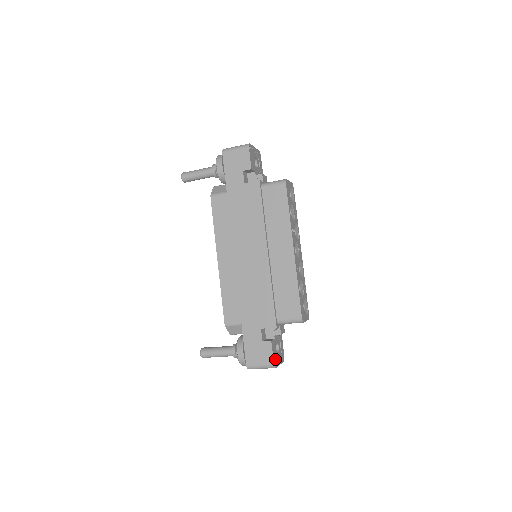
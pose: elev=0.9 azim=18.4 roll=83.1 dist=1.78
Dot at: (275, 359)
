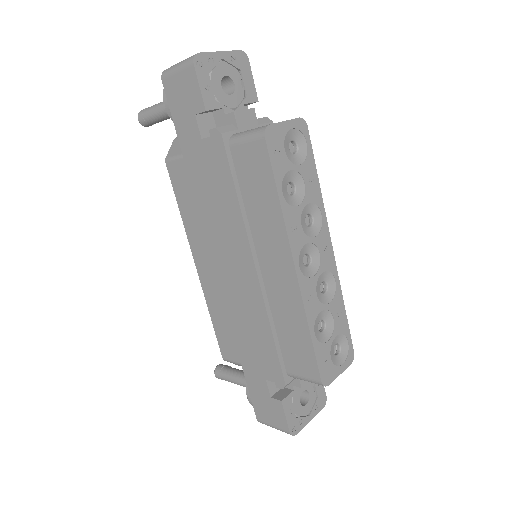
Dot at: (295, 421)
